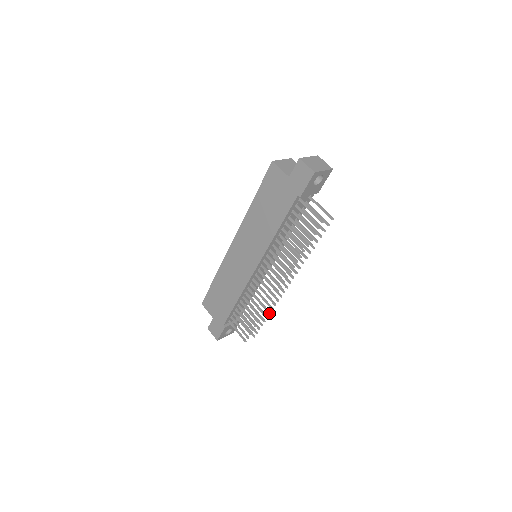
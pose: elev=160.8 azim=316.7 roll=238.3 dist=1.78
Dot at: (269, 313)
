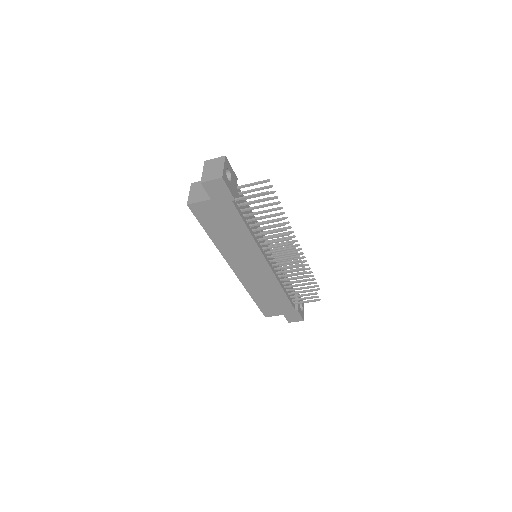
Dot at: (309, 269)
